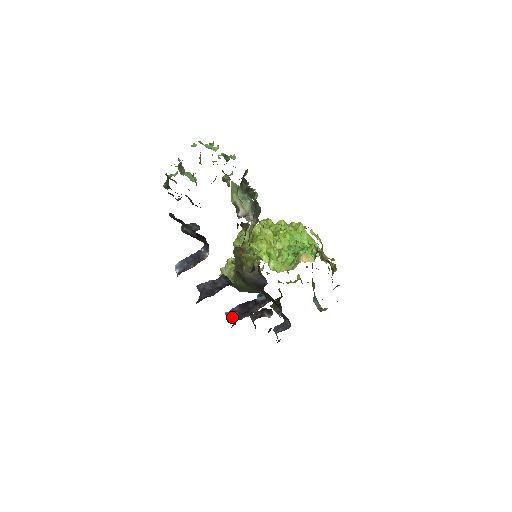
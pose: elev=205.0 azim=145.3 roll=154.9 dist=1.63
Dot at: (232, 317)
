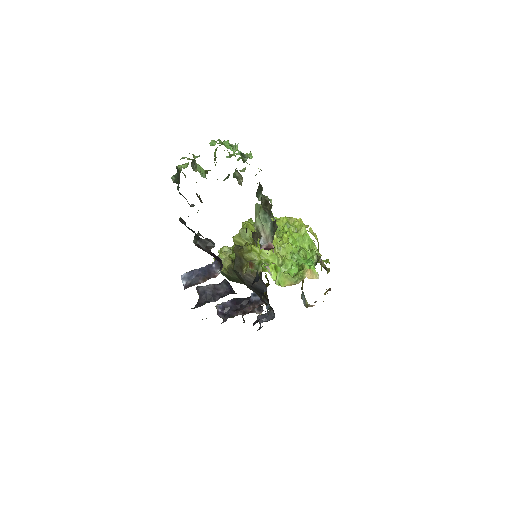
Dot at: (223, 312)
